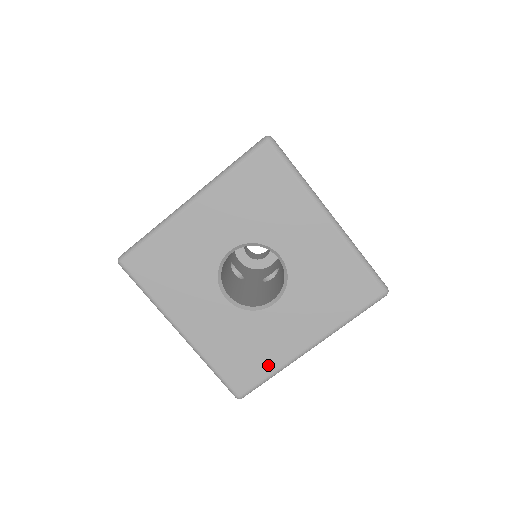
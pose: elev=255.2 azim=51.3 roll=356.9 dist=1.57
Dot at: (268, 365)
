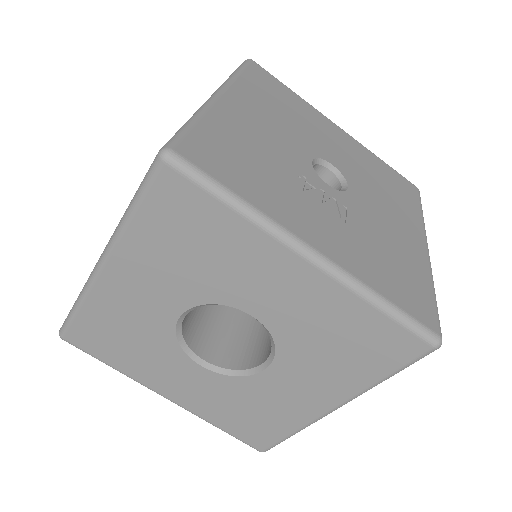
Dot at: (284, 426)
